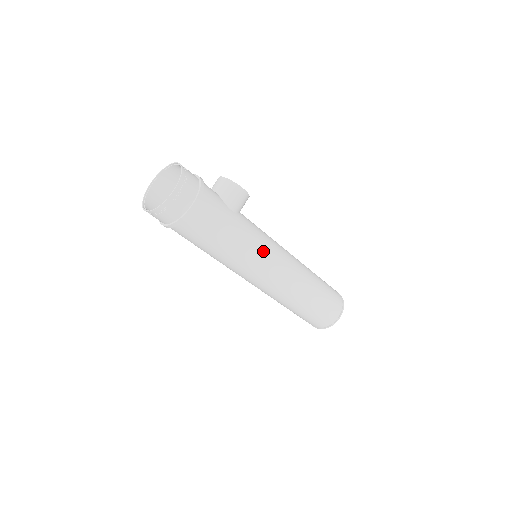
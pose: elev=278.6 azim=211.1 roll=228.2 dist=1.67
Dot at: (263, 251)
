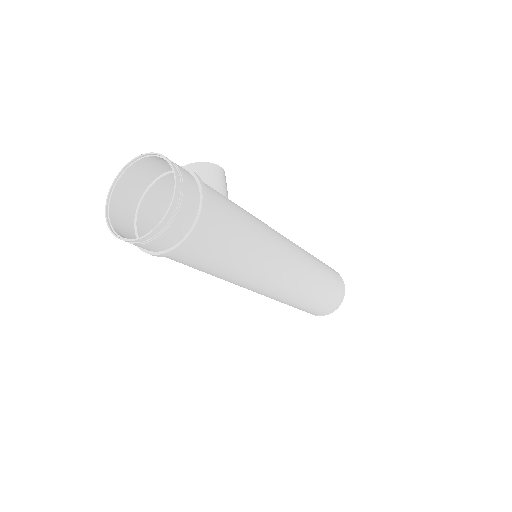
Dot at: (274, 235)
